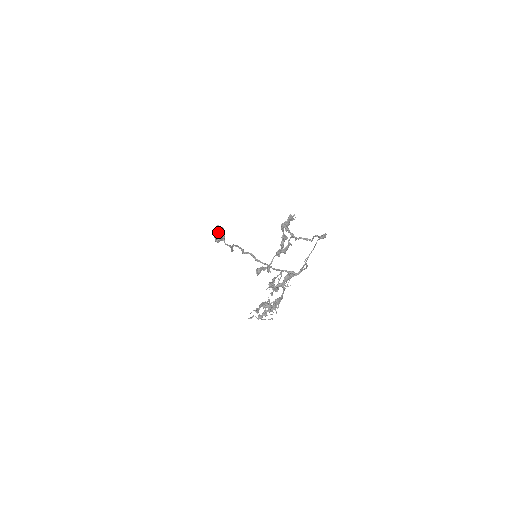
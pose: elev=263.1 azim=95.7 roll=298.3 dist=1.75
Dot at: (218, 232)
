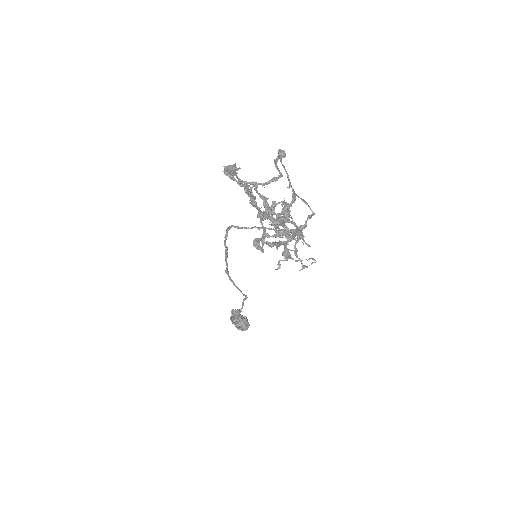
Dot at: occluded
